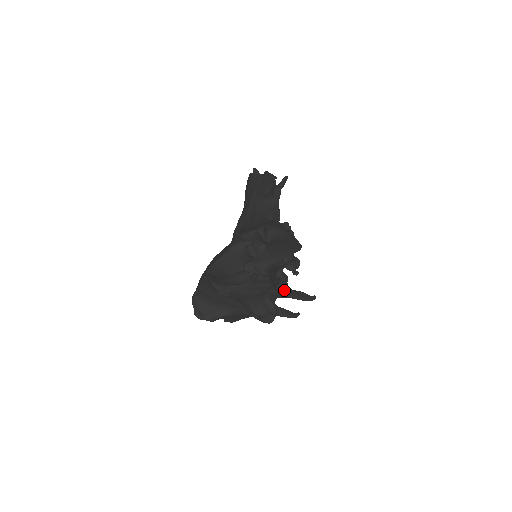
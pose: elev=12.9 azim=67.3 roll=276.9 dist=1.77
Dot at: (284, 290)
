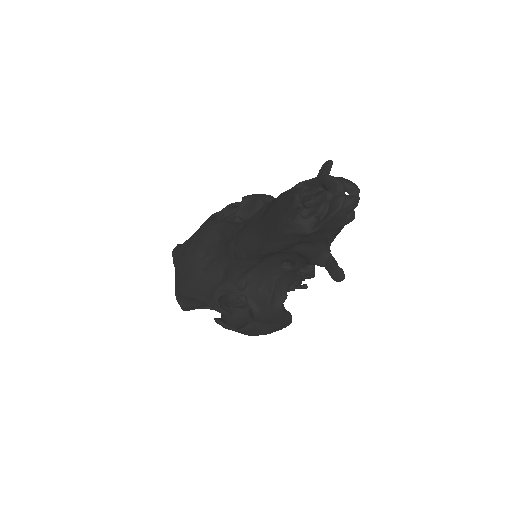
Dot at: occluded
